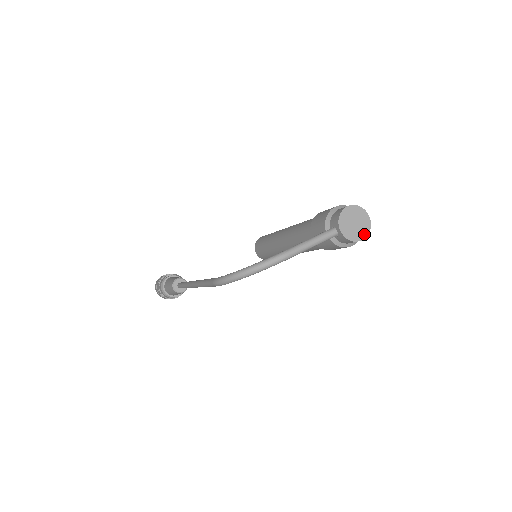
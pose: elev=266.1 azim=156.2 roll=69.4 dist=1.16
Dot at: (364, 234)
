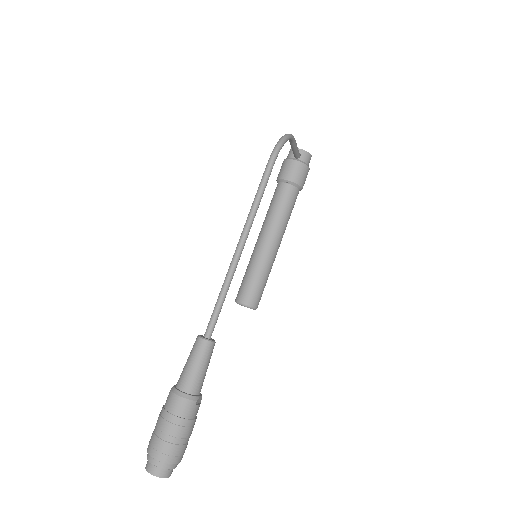
Dot at: occluded
